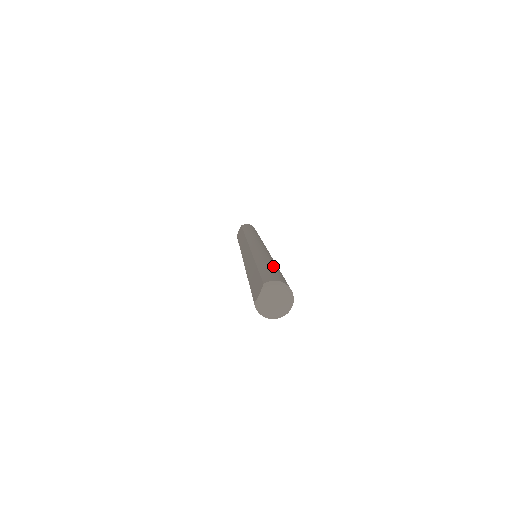
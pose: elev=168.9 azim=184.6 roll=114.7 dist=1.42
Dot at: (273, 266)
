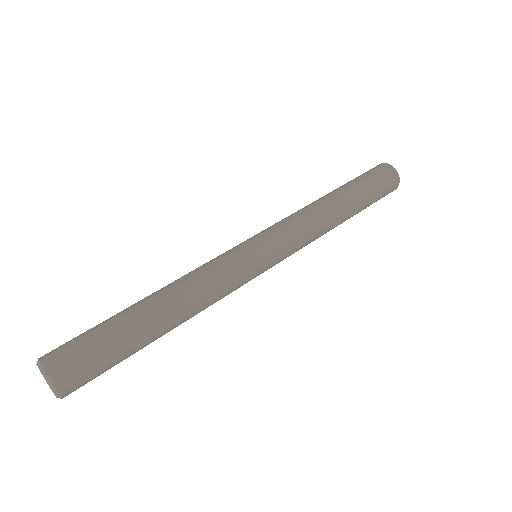
Dot at: (118, 316)
